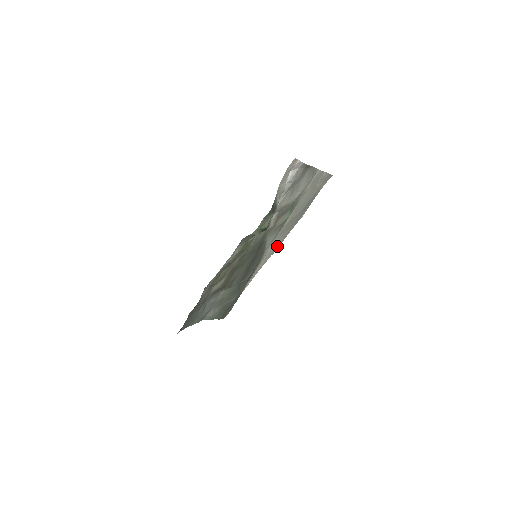
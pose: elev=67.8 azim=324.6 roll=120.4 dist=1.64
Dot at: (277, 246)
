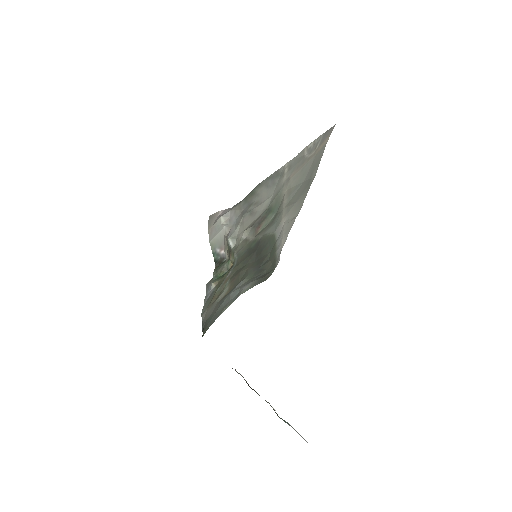
Dot at: (297, 211)
